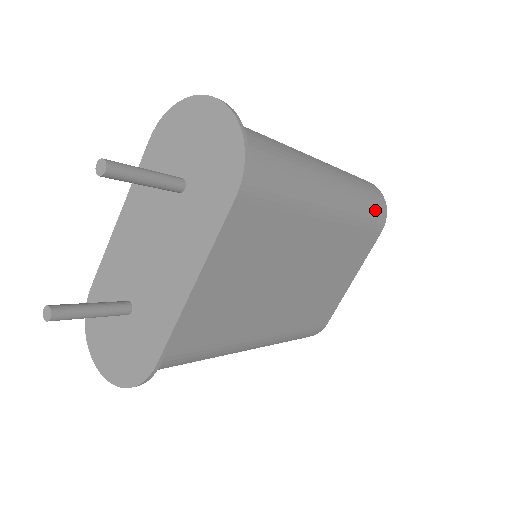
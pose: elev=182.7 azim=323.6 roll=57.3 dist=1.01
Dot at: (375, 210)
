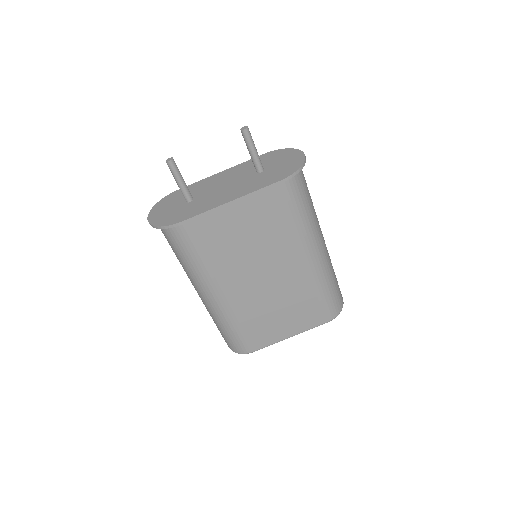
Dot at: (332, 301)
